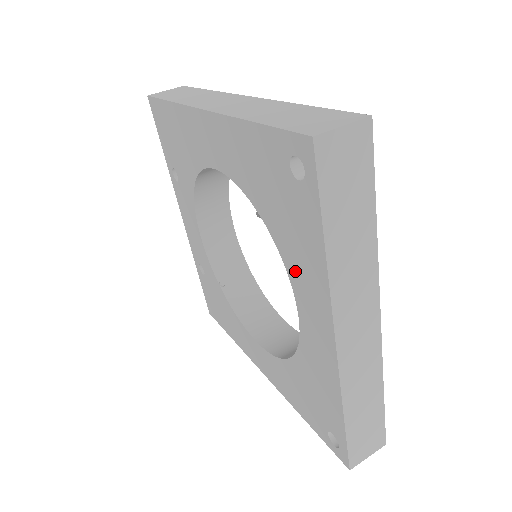
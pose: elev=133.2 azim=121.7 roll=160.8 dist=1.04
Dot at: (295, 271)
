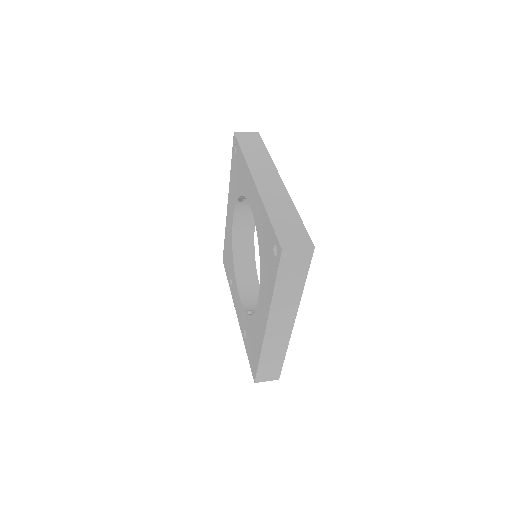
Dot at: (245, 188)
